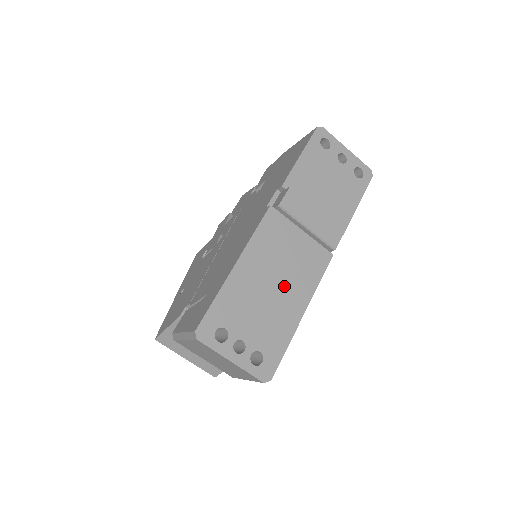
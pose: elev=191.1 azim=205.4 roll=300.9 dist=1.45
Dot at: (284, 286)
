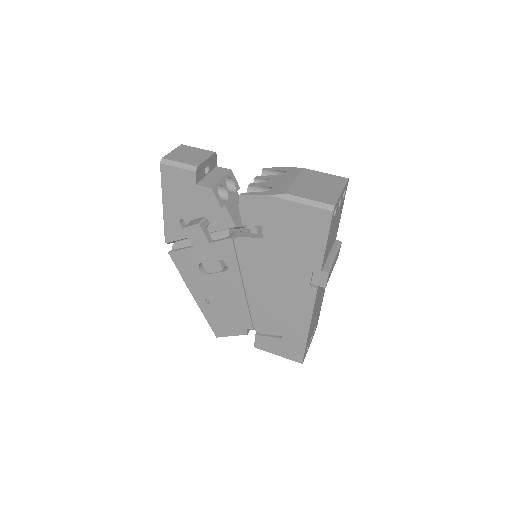
Dot at: (320, 299)
